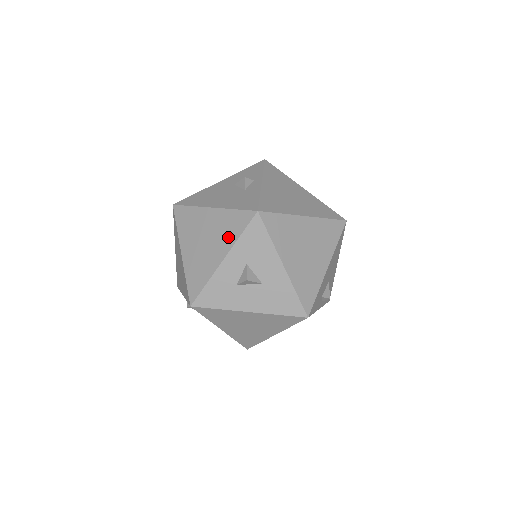
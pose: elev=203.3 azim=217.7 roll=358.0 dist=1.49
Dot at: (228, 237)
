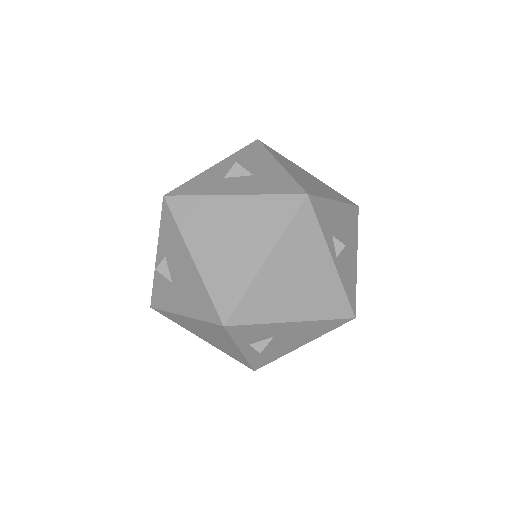
Dot at: occluded
